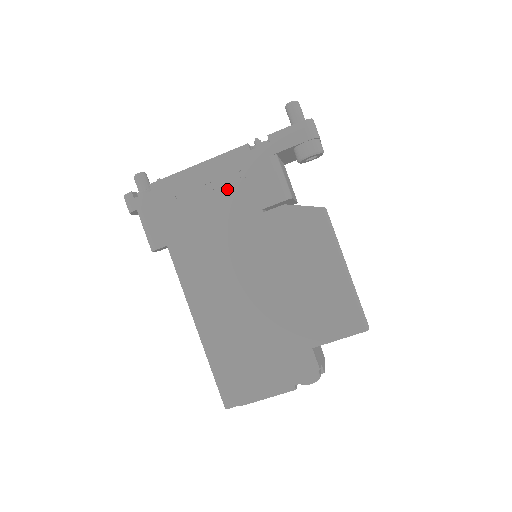
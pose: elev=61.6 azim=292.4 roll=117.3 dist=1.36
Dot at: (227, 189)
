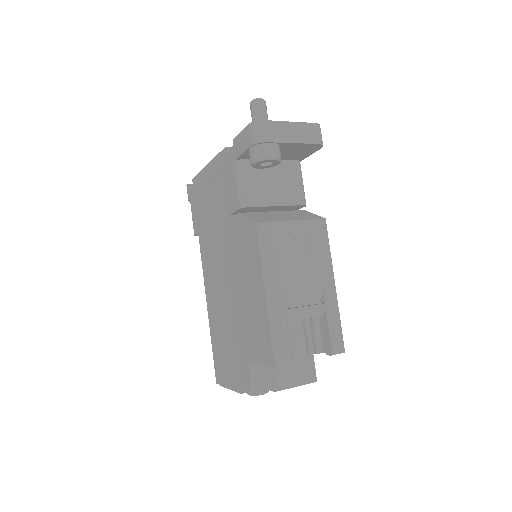
Dot at: (217, 191)
